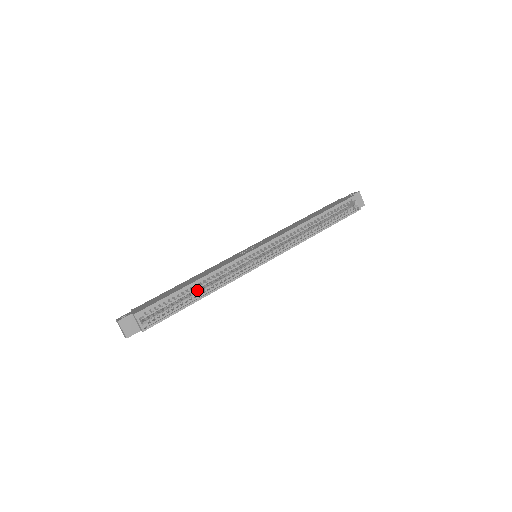
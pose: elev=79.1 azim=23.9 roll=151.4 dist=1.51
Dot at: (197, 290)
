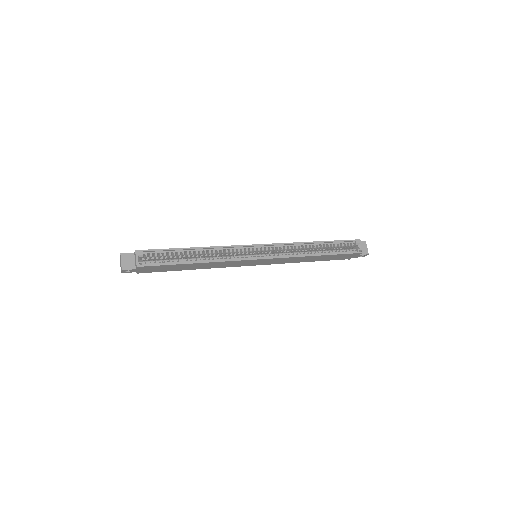
Dot at: occluded
